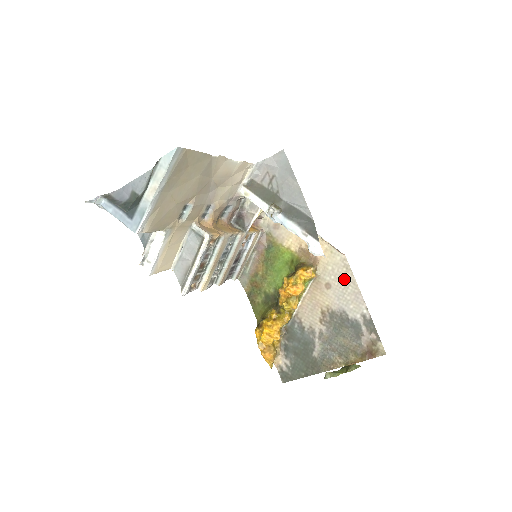
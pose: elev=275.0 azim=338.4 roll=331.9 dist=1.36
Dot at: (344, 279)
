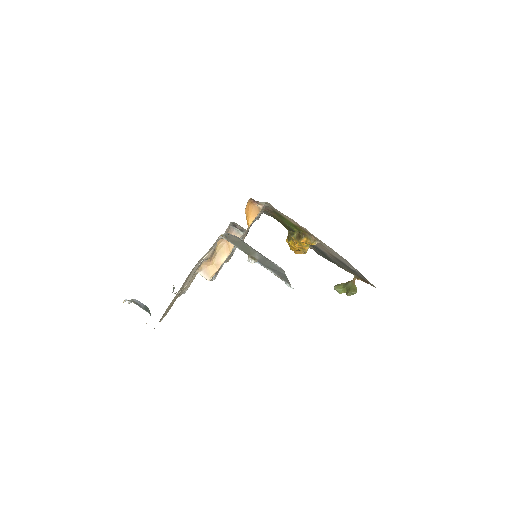
Dot at: (337, 254)
